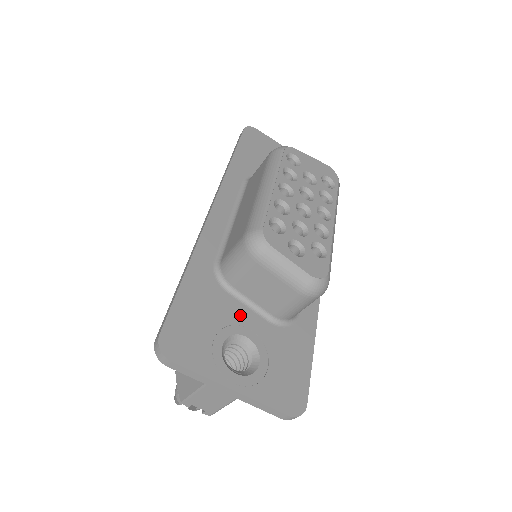
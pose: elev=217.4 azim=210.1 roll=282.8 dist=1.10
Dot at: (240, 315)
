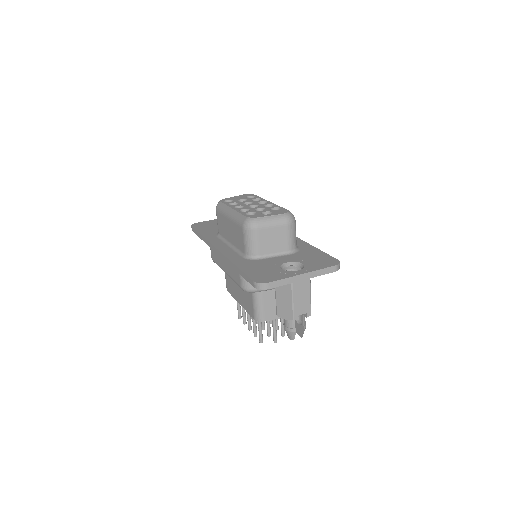
Dot at: (275, 260)
